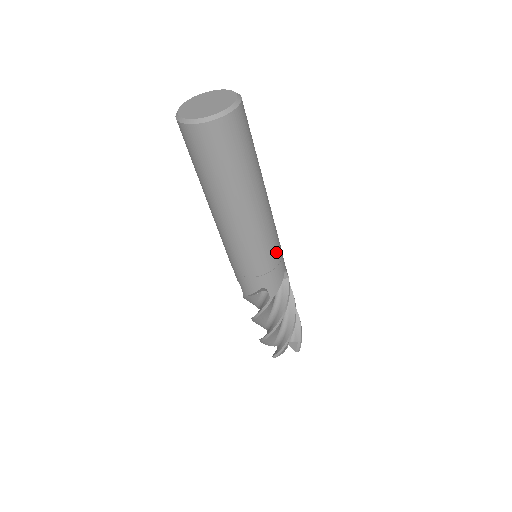
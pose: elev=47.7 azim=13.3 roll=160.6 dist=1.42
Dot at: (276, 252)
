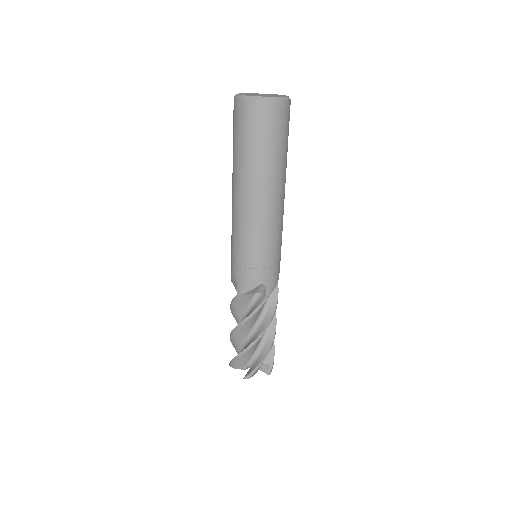
Dot at: (280, 249)
